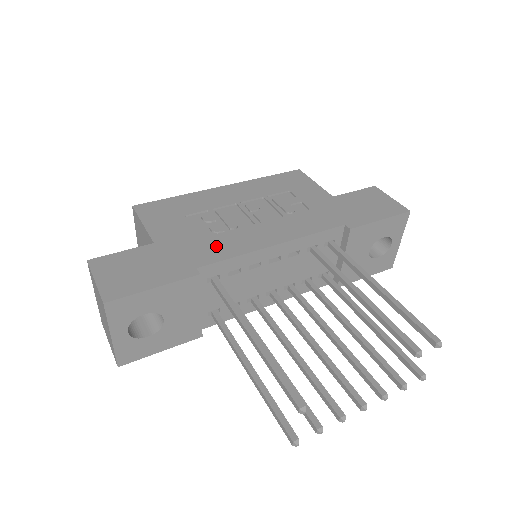
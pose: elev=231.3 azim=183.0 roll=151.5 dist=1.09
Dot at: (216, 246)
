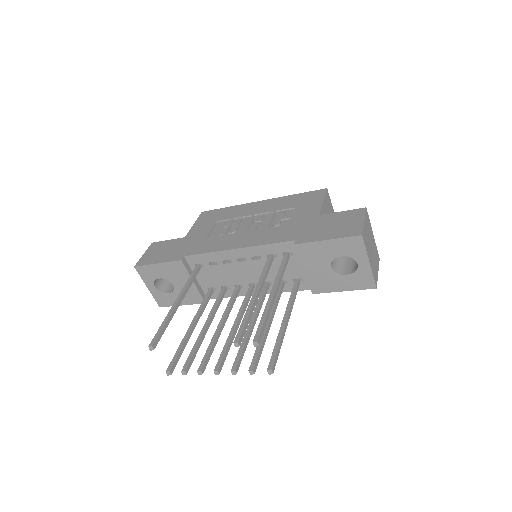
Dot at: (207, 244)
